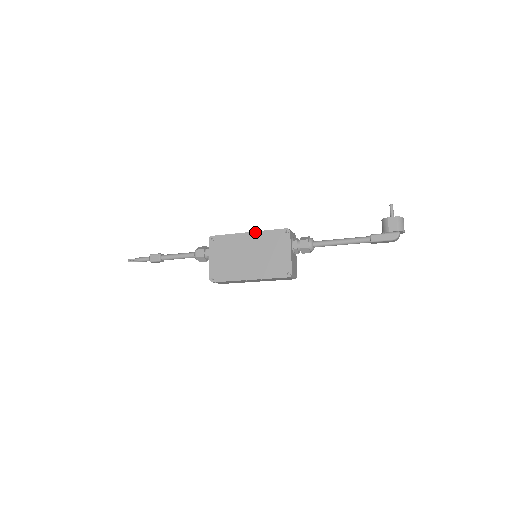
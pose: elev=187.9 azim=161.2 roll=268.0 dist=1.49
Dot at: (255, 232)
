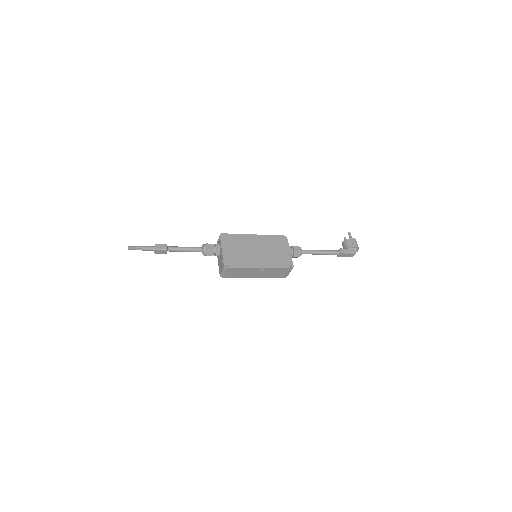
Dot at: (260, 235)
